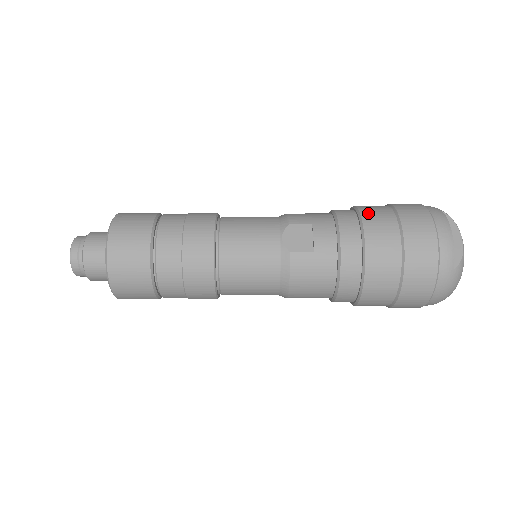
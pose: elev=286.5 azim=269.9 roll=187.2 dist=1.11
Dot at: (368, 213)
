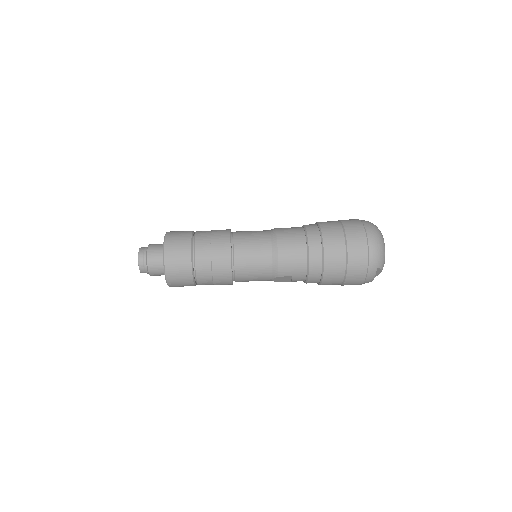
Dot at: occluded
